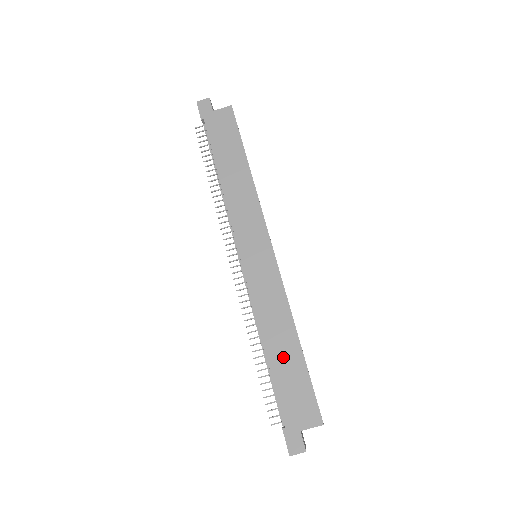
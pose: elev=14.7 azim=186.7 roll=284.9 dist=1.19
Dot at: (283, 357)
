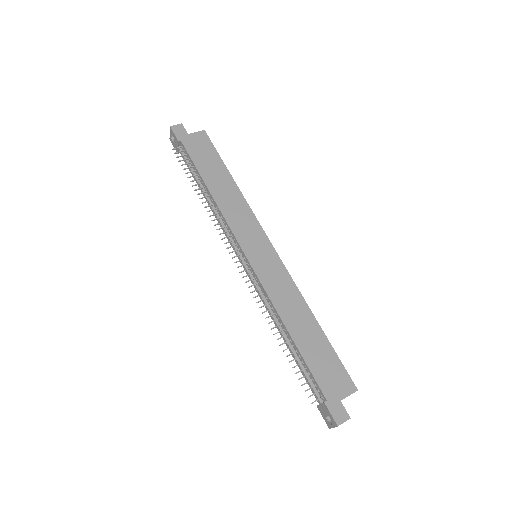
Dot at: (307, 338)
